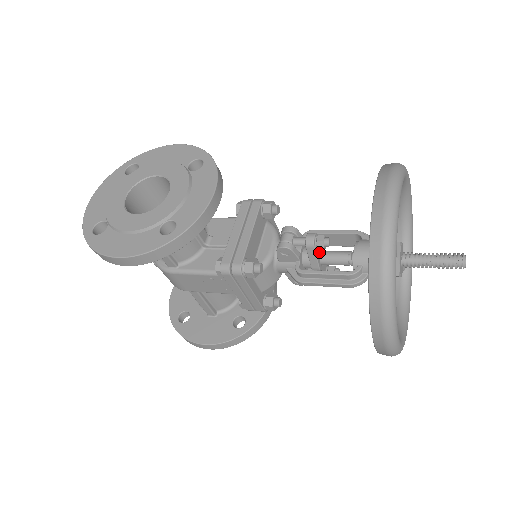
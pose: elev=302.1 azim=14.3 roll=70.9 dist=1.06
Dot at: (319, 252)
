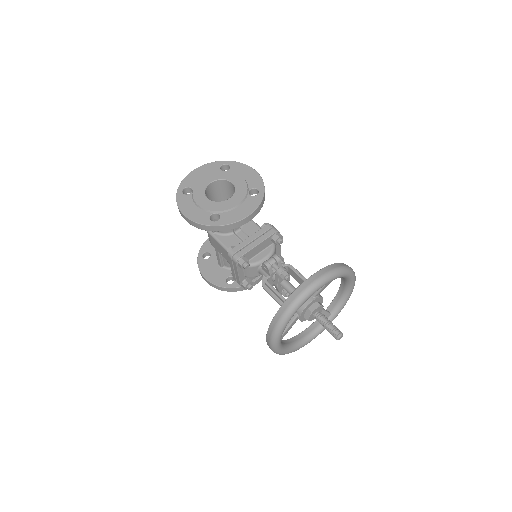
Dot at: (282, 279)
